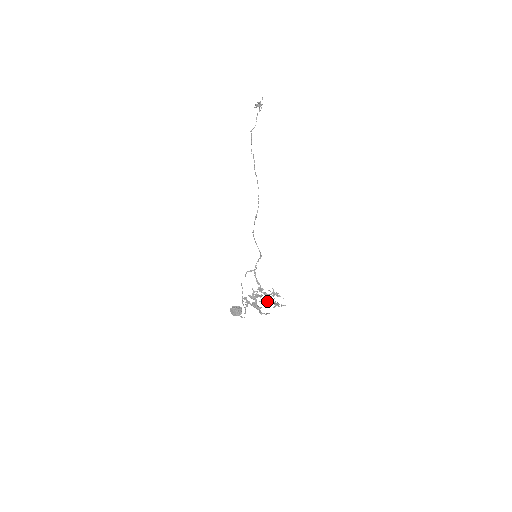
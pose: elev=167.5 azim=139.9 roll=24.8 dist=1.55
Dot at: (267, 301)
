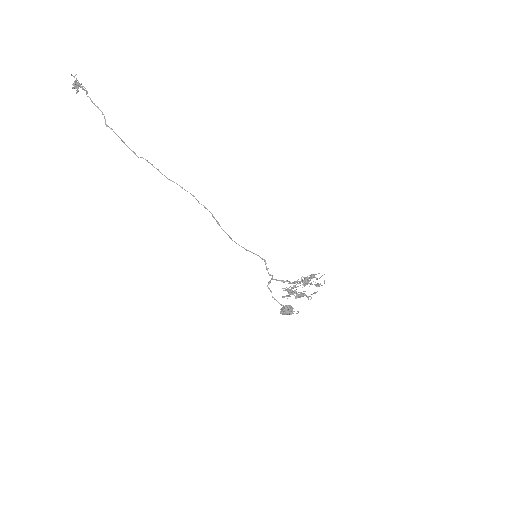
Dot at: occluded
